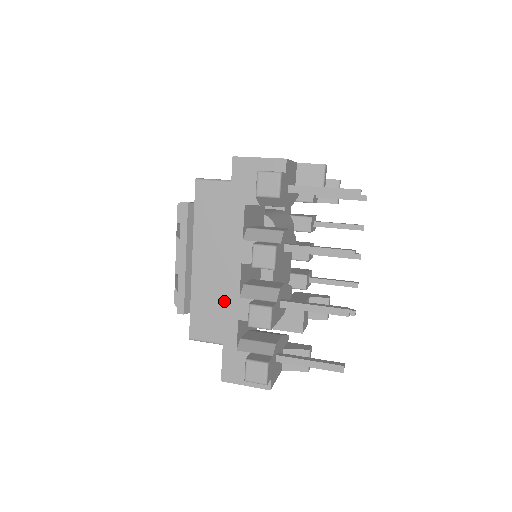
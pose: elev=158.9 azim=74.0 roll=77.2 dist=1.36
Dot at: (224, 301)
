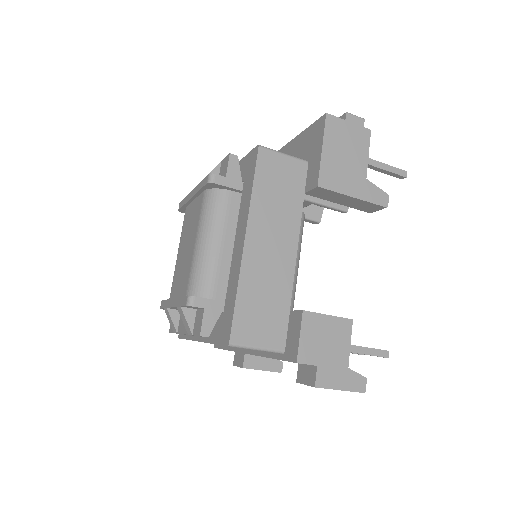
Dot at: occluded
